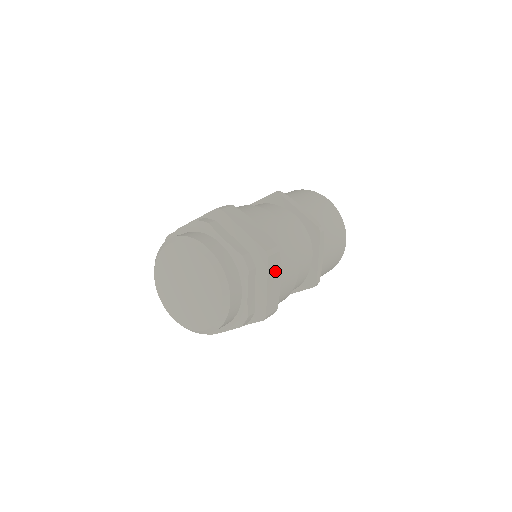
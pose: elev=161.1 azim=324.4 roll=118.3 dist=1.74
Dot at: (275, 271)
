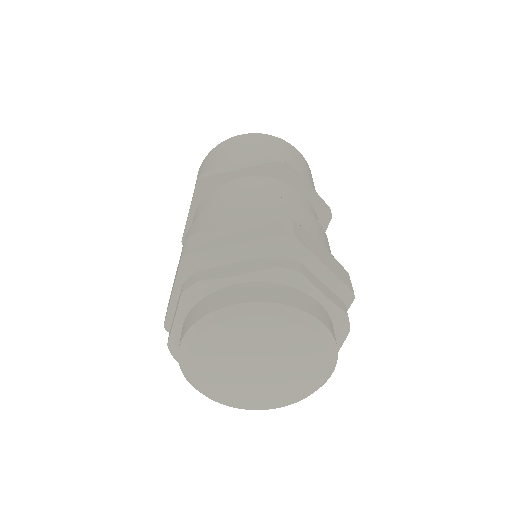
Dot at: occluded
